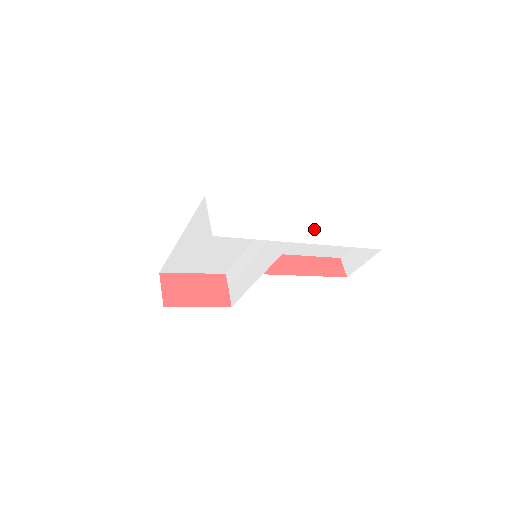
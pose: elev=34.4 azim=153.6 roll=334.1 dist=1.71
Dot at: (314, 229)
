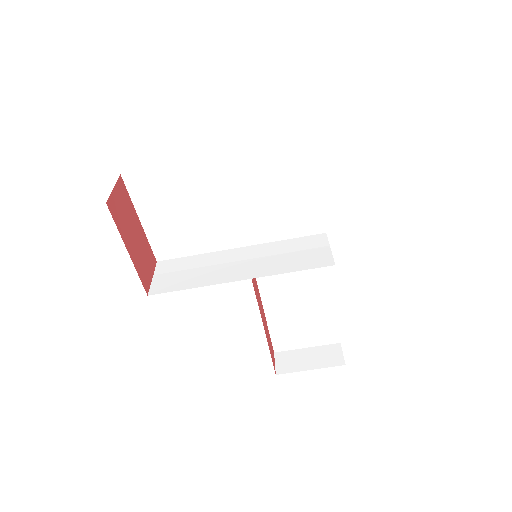
Dot at: occluded
